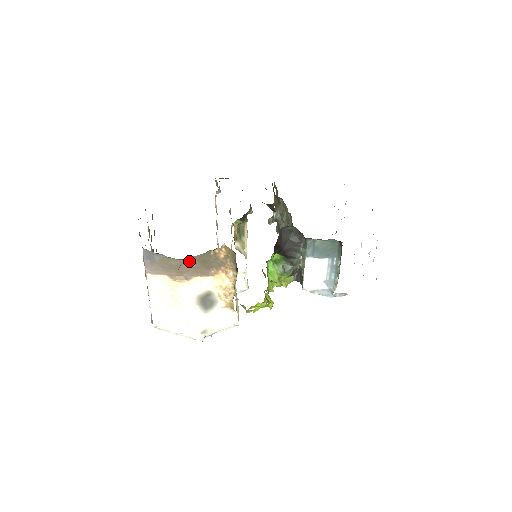
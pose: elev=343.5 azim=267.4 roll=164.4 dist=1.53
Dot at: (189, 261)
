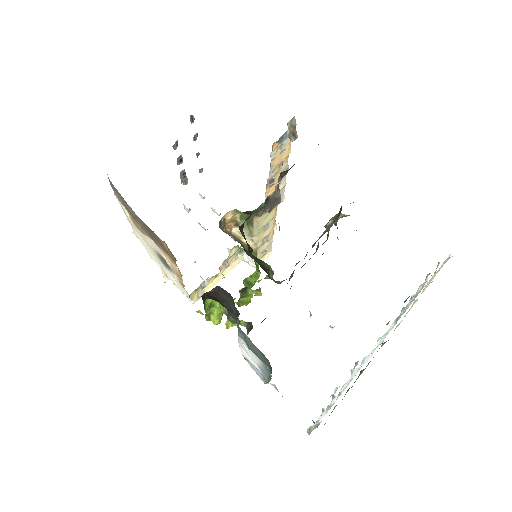
Dot at: (141, 221)
